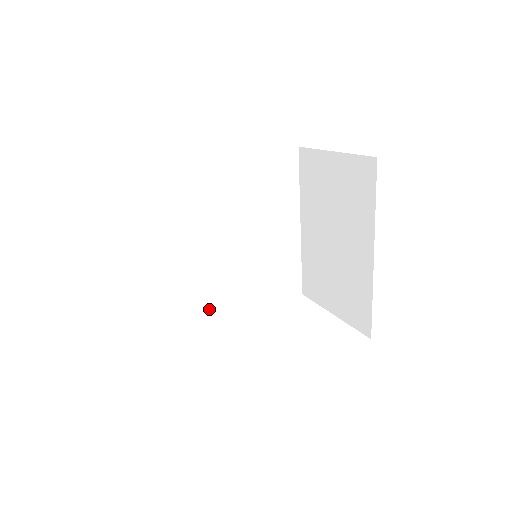
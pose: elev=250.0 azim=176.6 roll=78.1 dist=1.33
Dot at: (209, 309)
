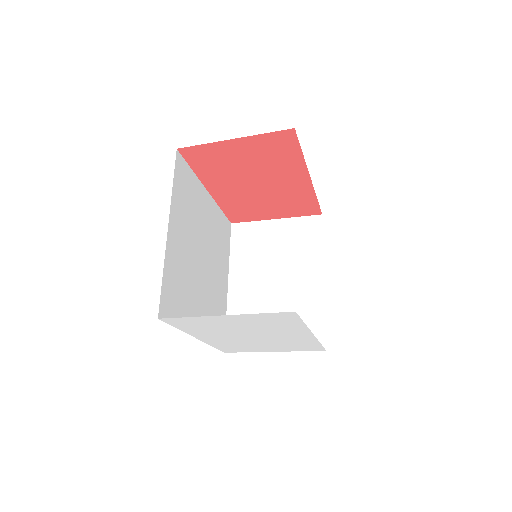
Dot at: occluded
